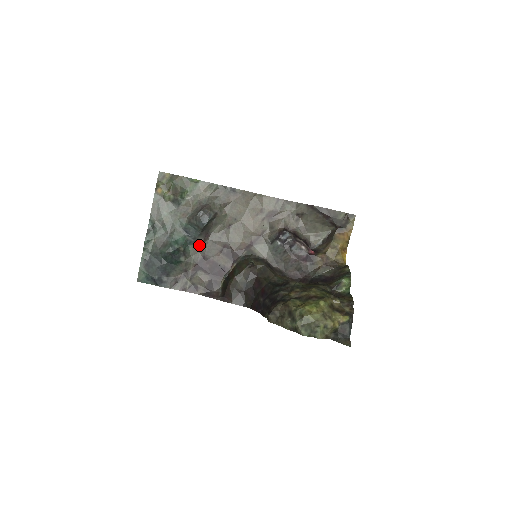
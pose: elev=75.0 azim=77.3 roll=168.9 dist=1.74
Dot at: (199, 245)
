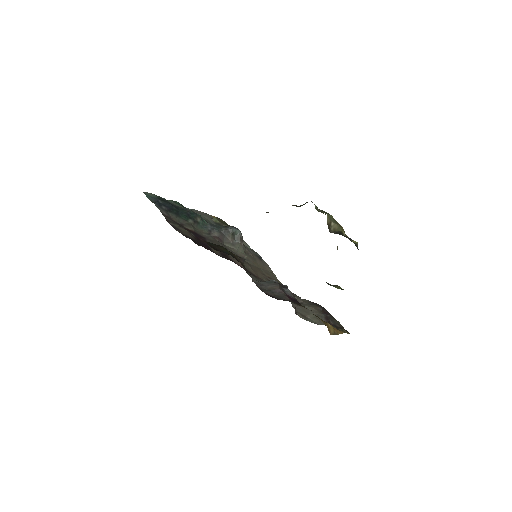
Dot at: (209, 234)
